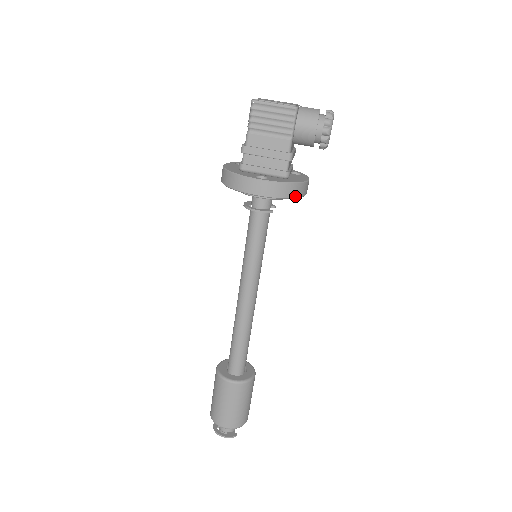
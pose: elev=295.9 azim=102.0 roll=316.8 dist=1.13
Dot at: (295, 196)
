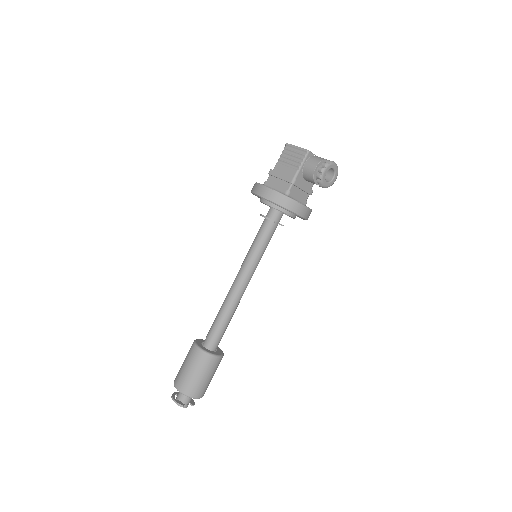
Dot at: (285, 207)
